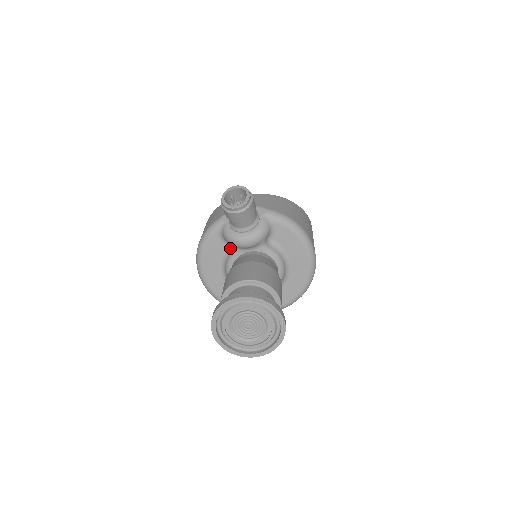
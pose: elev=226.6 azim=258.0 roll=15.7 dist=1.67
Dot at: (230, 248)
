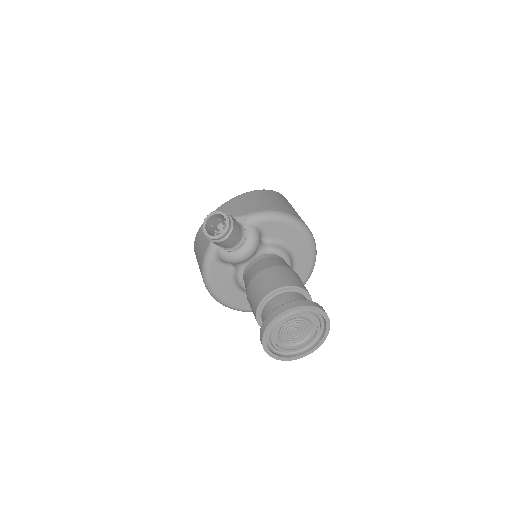
Dot at: (233, 266)
